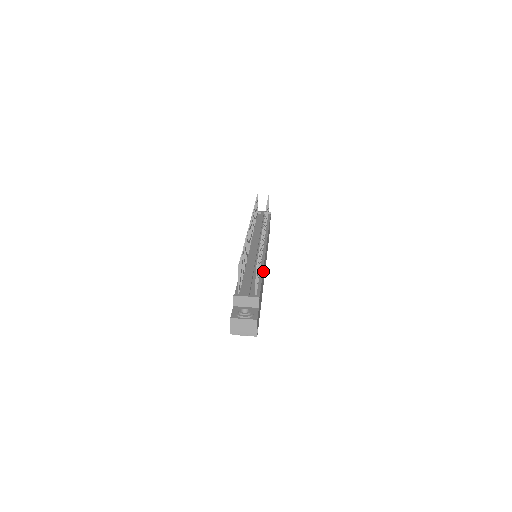
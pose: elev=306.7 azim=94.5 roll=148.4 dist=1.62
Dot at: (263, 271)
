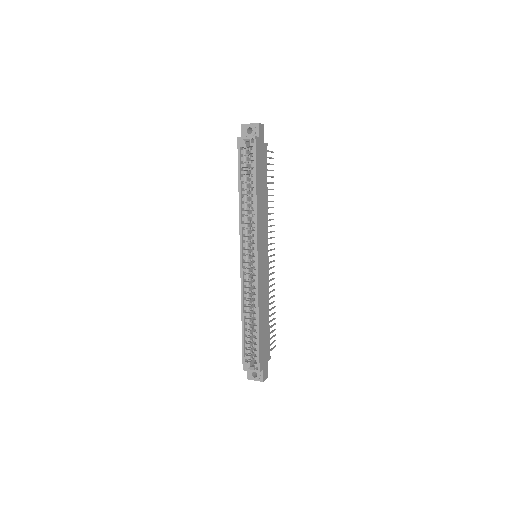
Dot at: (265, 209)
